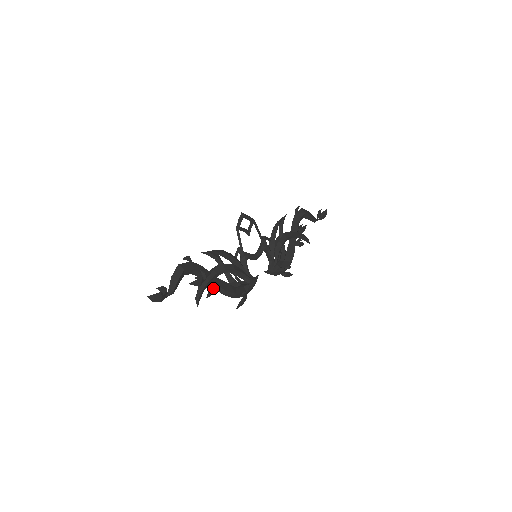
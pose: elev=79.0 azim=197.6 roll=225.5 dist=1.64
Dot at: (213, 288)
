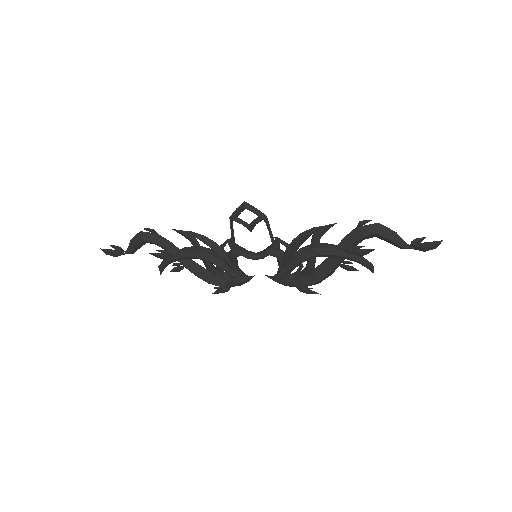
Dot at: (182, 266)
